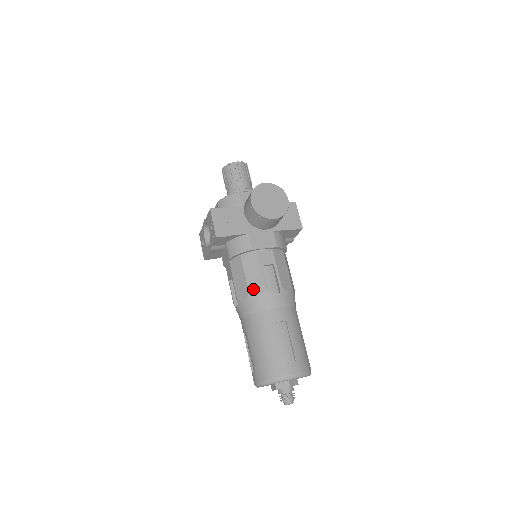
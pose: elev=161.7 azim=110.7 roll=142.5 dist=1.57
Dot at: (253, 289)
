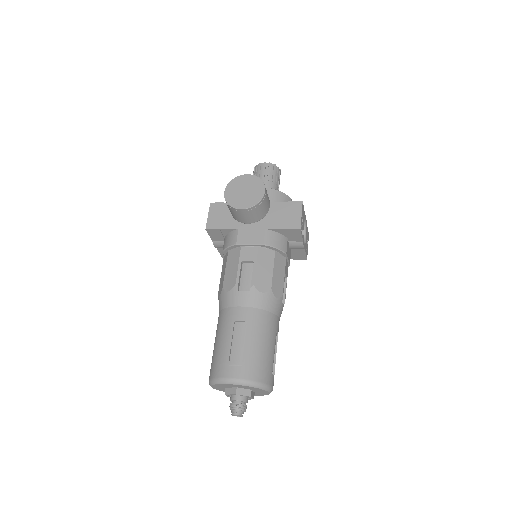
Dot at: (226, 284)
